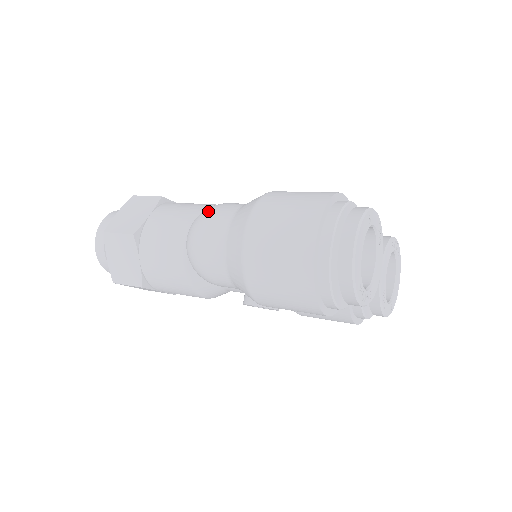
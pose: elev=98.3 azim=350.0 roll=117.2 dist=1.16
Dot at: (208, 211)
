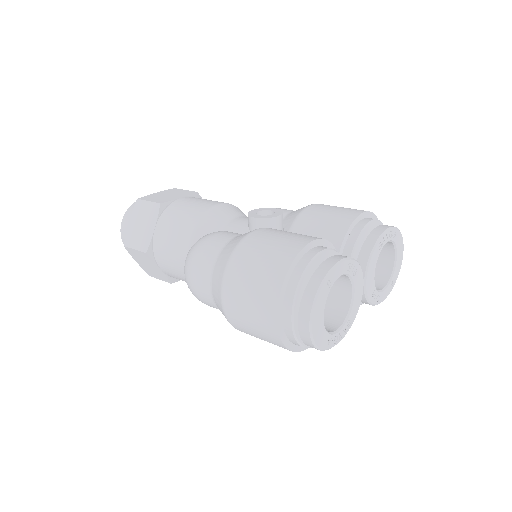
Dot at: (193, 256)
